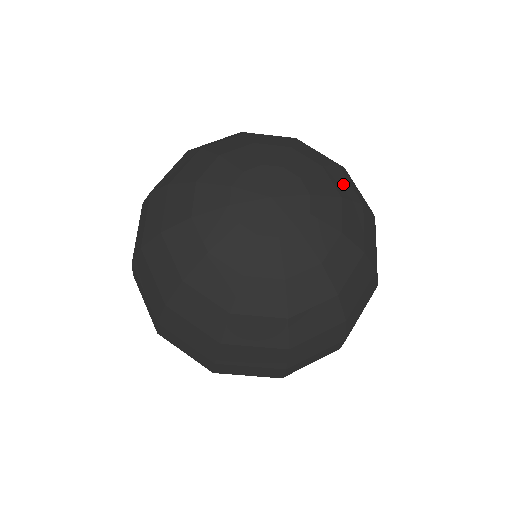
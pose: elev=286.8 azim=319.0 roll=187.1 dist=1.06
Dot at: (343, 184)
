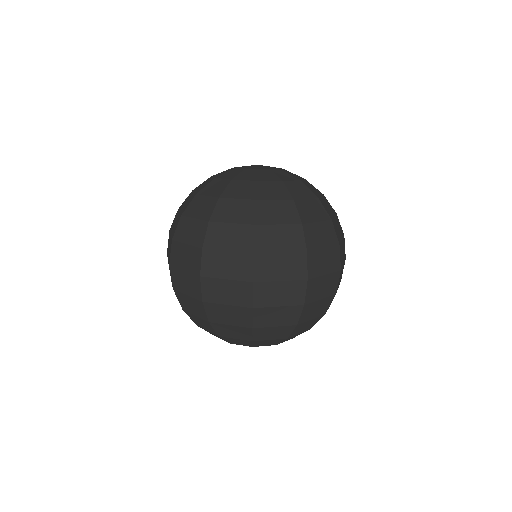
Dot at: occluded
